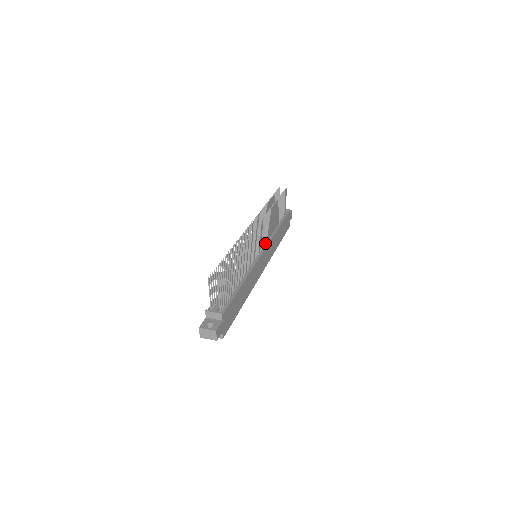
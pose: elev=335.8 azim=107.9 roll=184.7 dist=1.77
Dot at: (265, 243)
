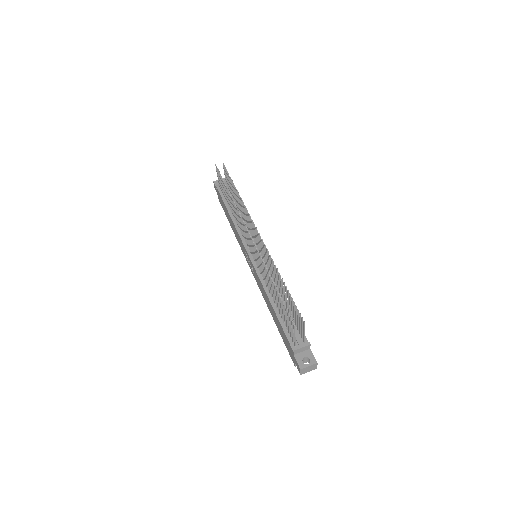
Dot at: (252, 237)
